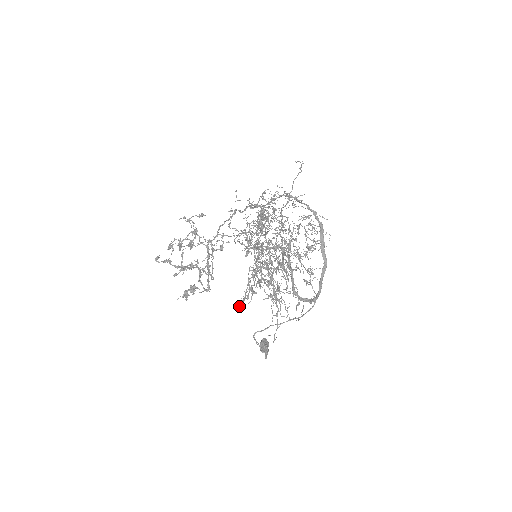
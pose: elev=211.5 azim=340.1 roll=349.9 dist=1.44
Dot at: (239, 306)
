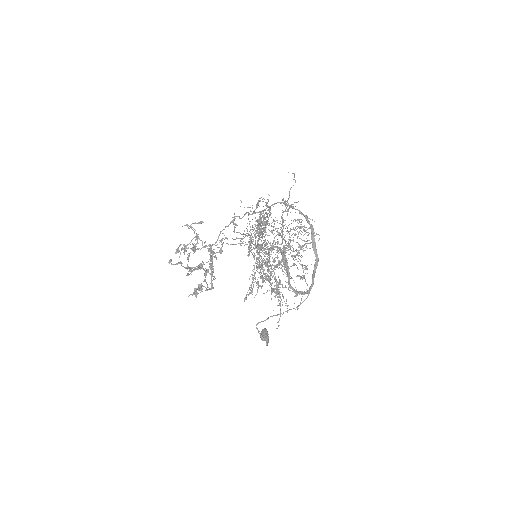
Dot at: occluded
